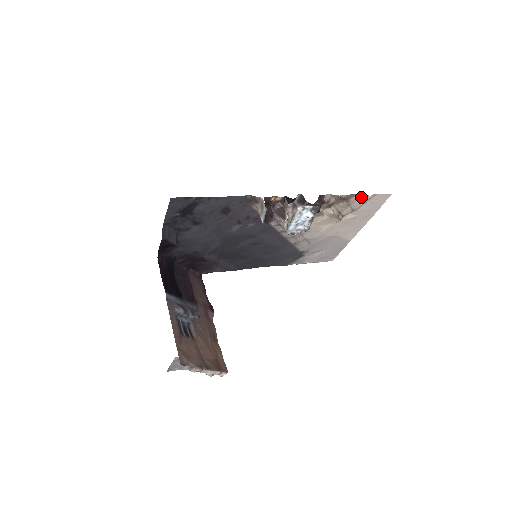
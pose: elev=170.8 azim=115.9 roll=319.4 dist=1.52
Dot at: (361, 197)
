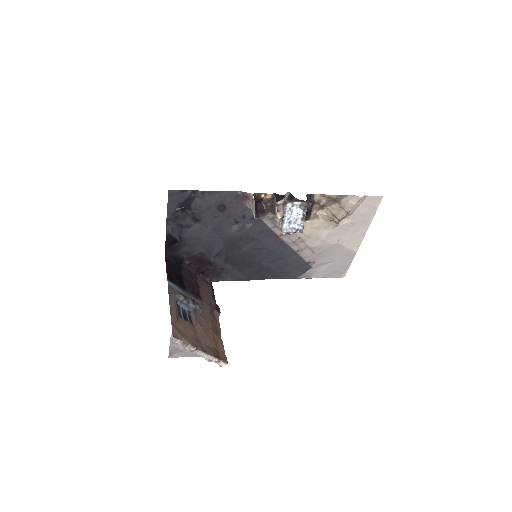
Dot at: (352, 198)
